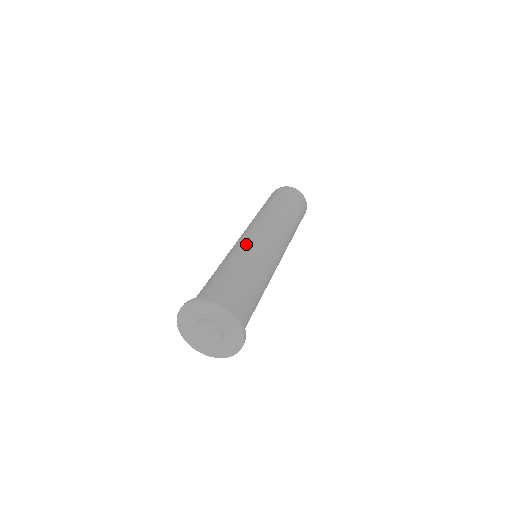
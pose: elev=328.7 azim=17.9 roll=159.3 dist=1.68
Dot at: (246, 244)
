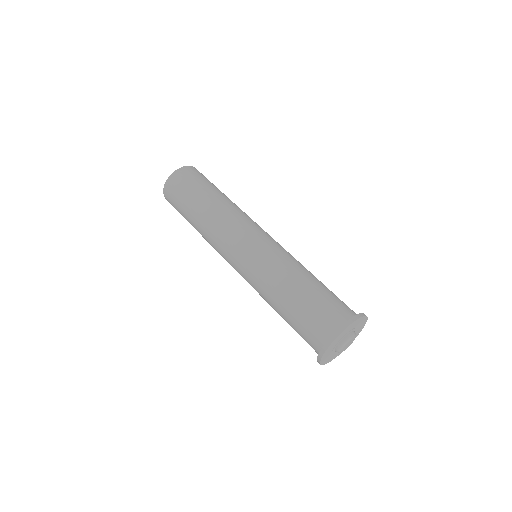
Dot at: (251, 275)
